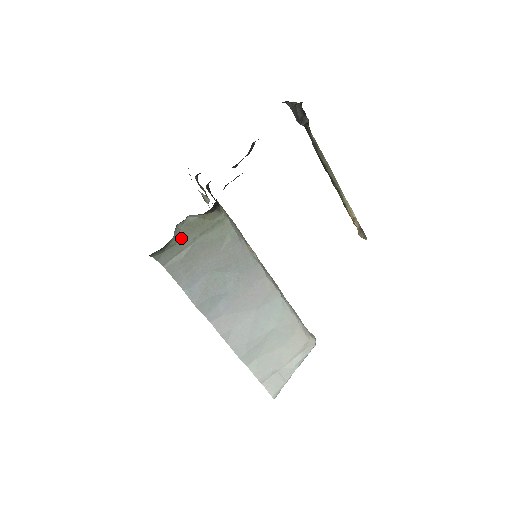
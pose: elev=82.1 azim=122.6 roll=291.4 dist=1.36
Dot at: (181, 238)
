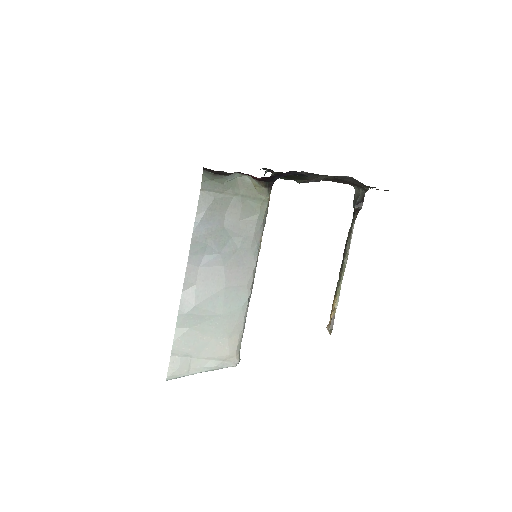
Dot at: (230, 184)
